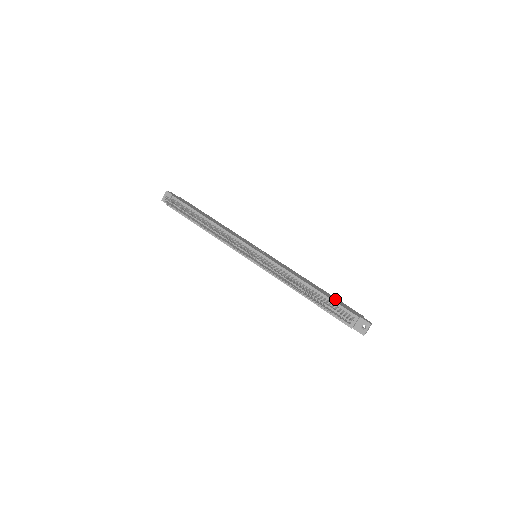
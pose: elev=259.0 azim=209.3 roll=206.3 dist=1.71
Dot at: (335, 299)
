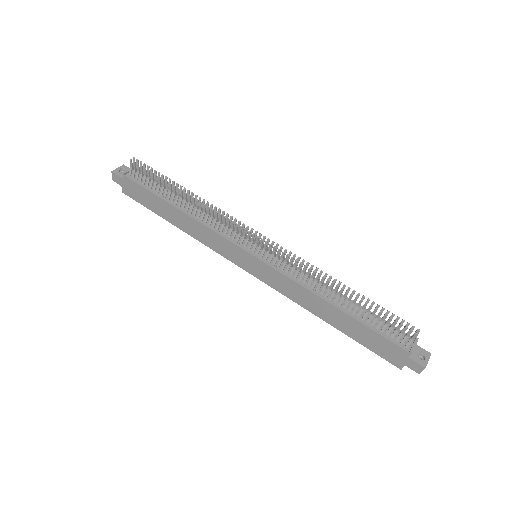
Dot at: occluded
